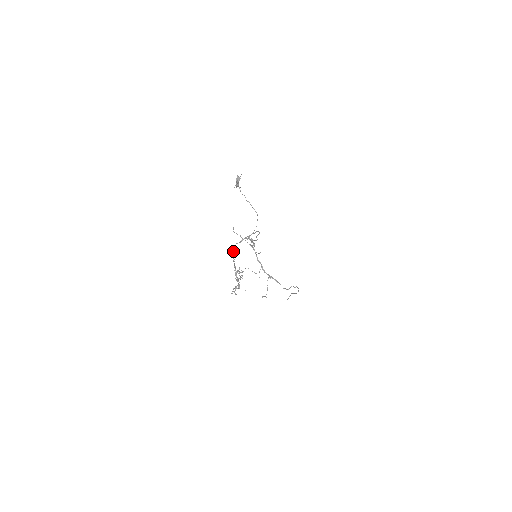
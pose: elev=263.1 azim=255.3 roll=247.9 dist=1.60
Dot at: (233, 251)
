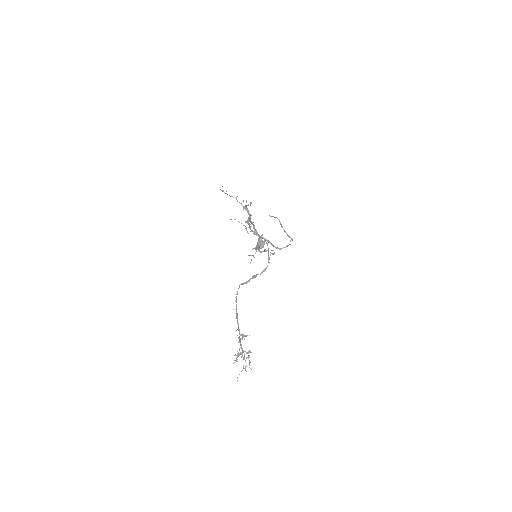
Dot at: (236, 300)
